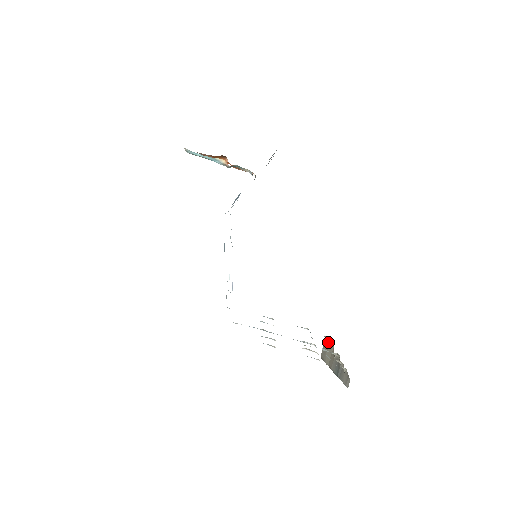
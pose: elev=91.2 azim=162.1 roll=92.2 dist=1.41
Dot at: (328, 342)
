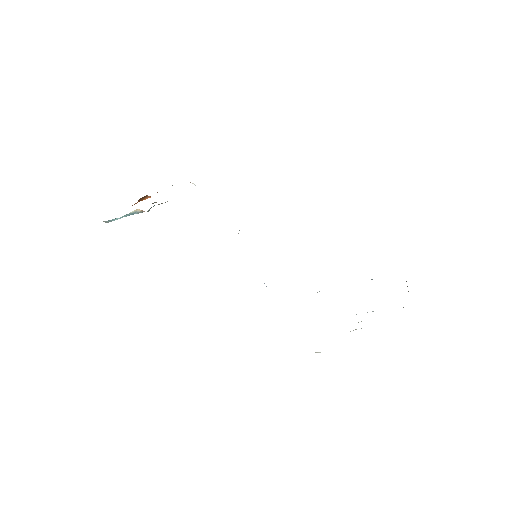
Dot at: occluded
